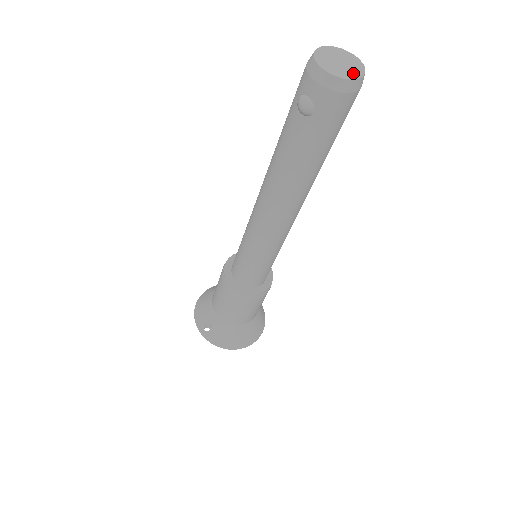
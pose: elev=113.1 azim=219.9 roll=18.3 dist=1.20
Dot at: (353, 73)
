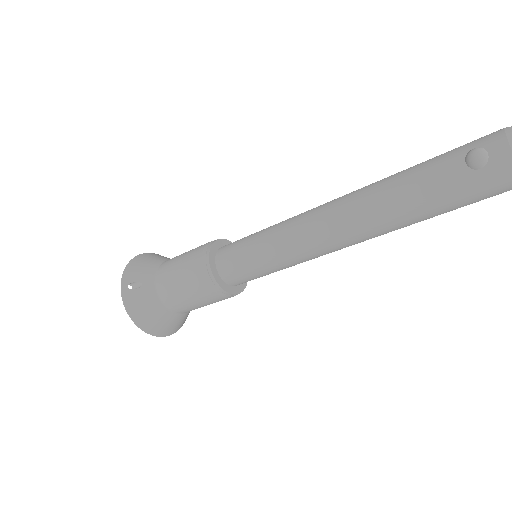
Dot at: out of frame
